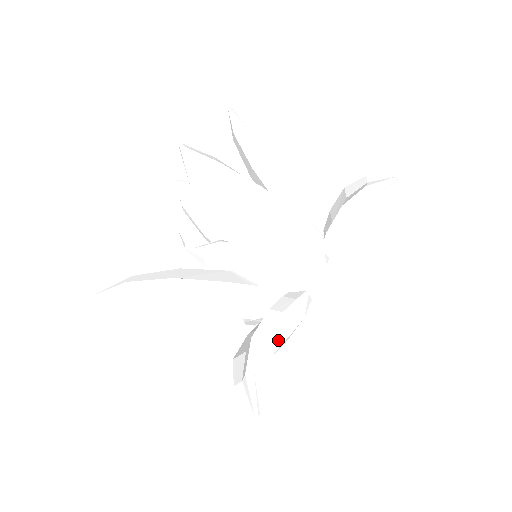
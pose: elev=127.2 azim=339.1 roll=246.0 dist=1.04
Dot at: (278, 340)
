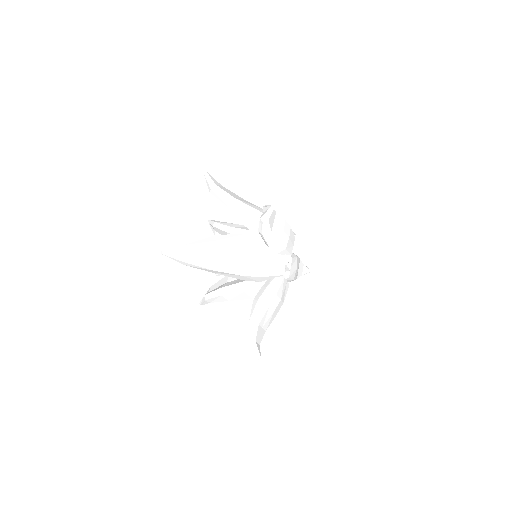
Dot at: (259, 317)
